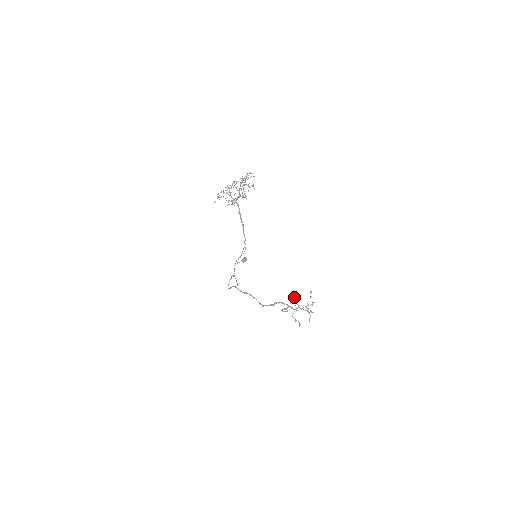
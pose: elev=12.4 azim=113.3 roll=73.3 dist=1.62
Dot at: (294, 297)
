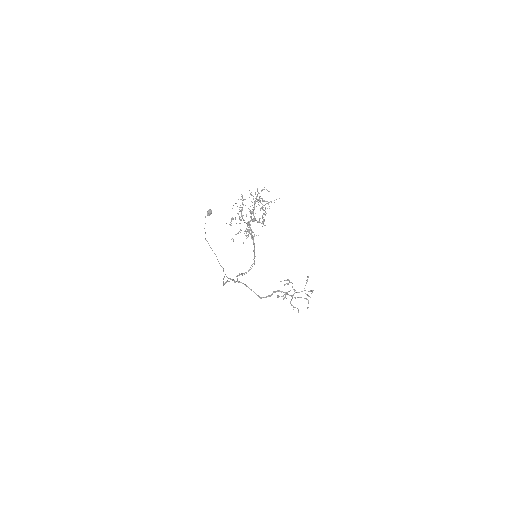
Dot at: (289, 282)
